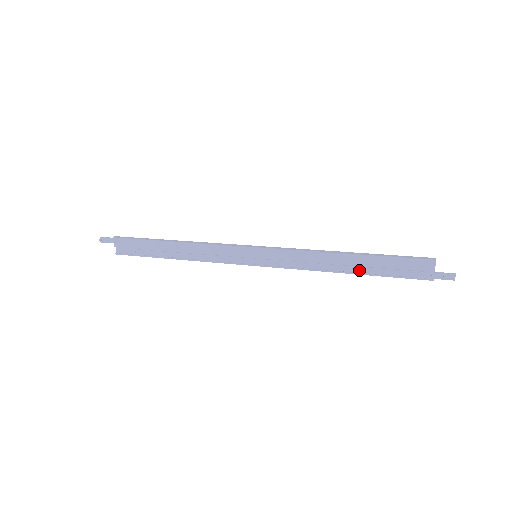
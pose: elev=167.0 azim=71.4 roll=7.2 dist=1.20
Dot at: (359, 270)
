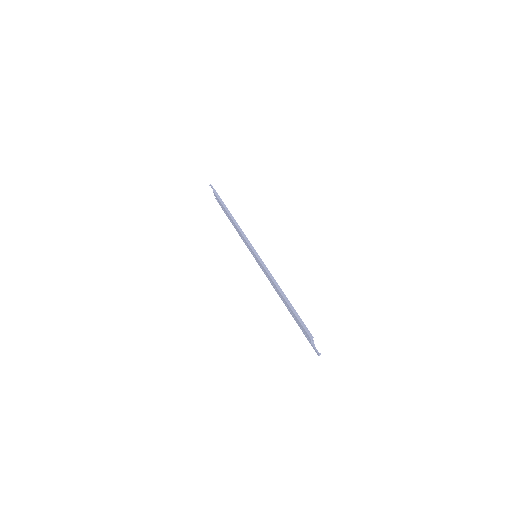
Dot at: (287, 308)
